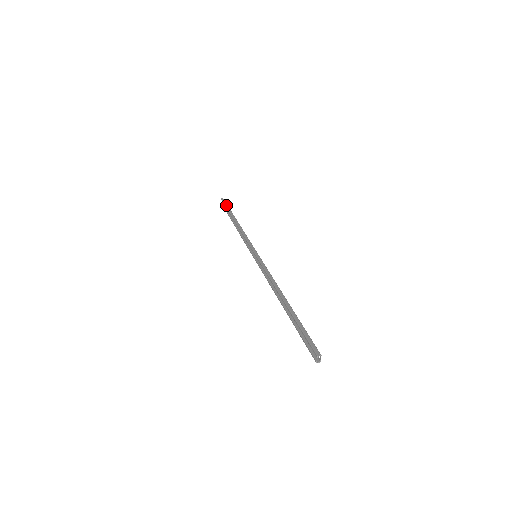
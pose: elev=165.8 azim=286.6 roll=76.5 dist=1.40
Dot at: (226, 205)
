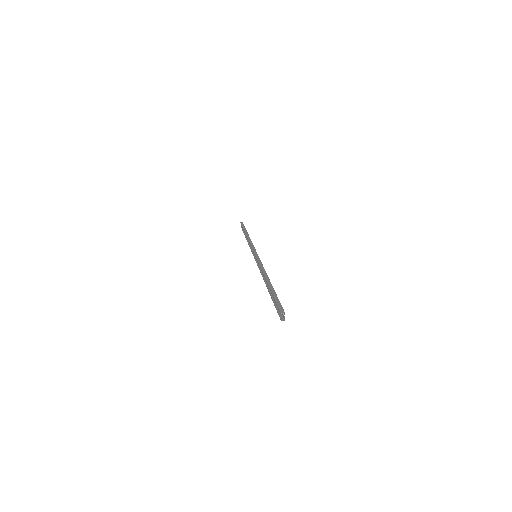
Dot at: (243, 226)
